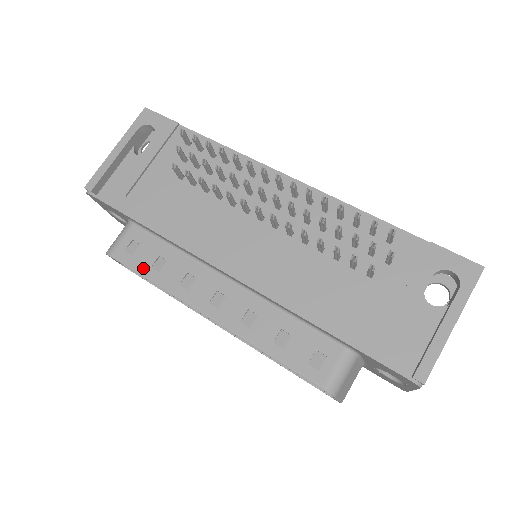
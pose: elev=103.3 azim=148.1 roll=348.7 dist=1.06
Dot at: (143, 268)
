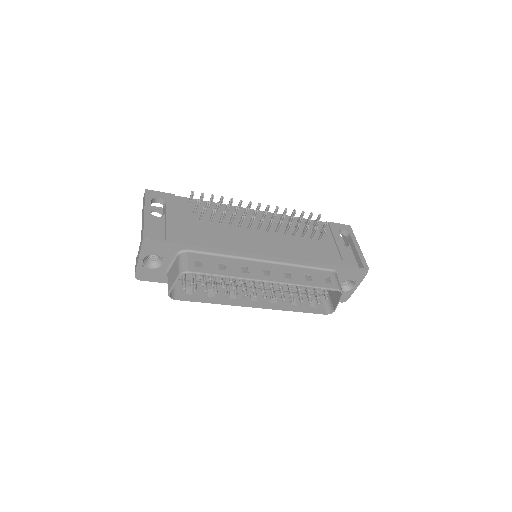
Dot at: (215, 271)
